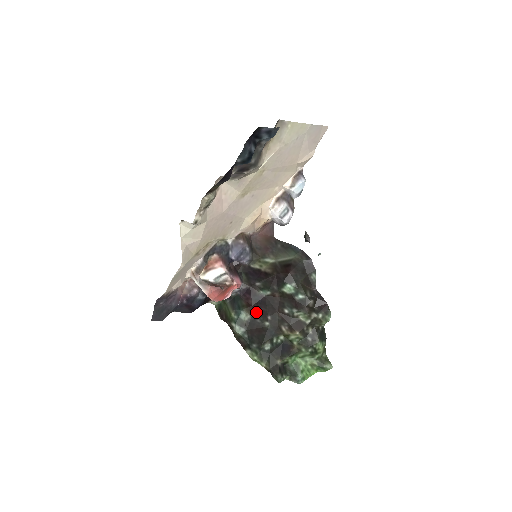
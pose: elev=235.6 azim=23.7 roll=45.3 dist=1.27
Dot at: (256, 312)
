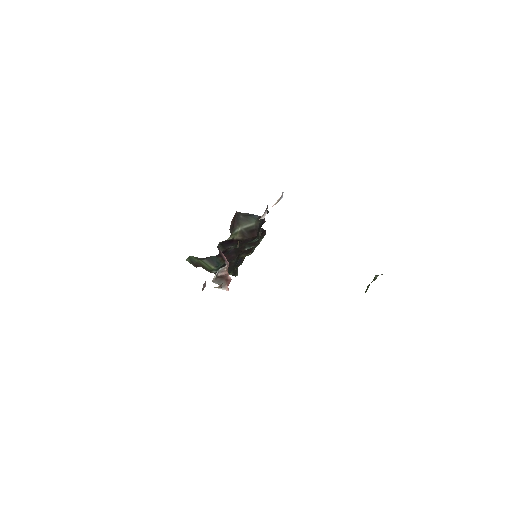
Dot at: (228, 259)
